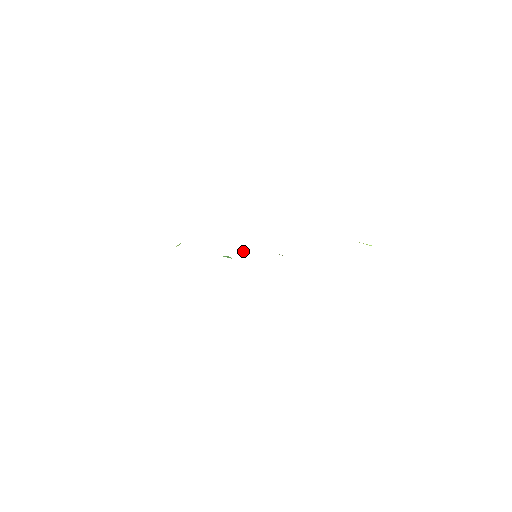
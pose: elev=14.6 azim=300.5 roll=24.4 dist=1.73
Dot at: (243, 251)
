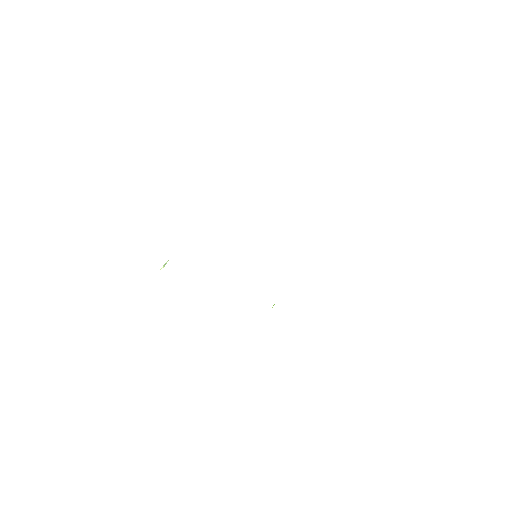
Dot at: occluded
